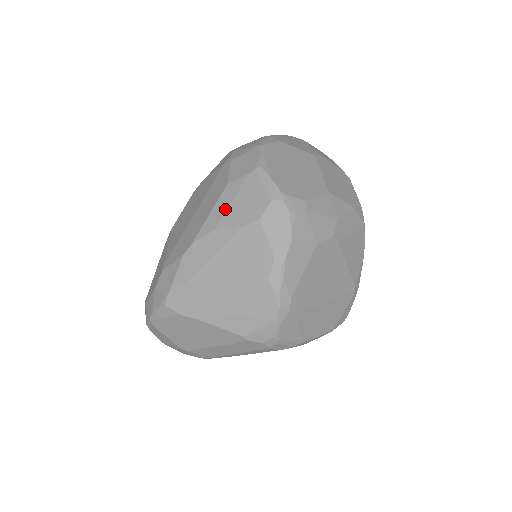
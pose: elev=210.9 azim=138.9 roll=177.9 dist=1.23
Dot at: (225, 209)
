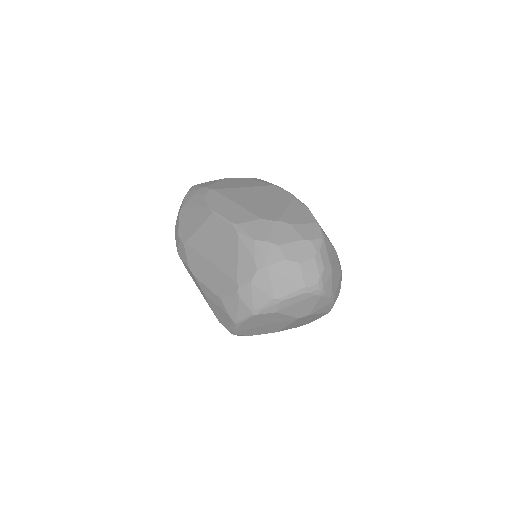
Dot at: (212, 300)
